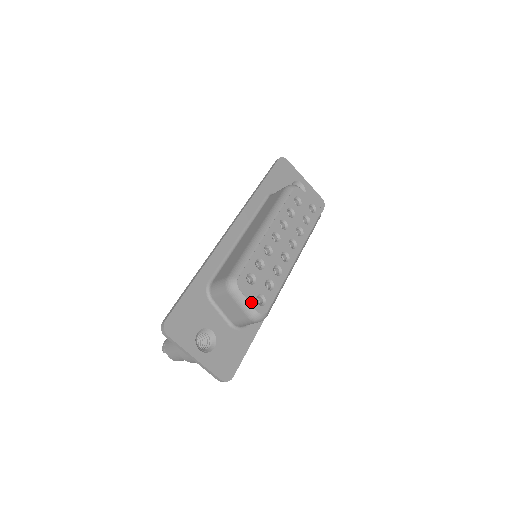
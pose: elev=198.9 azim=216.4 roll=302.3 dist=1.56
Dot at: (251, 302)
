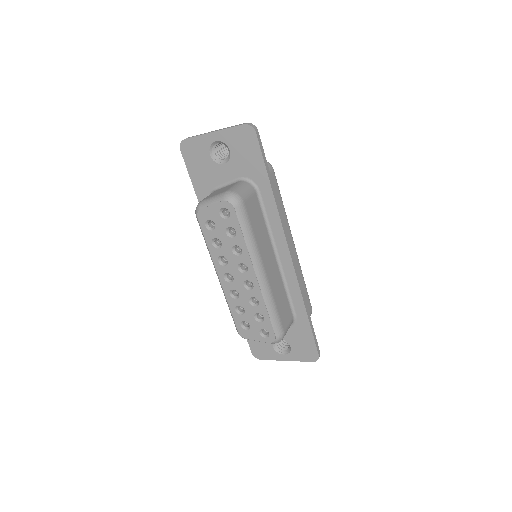
Dot at: (260, 340)
